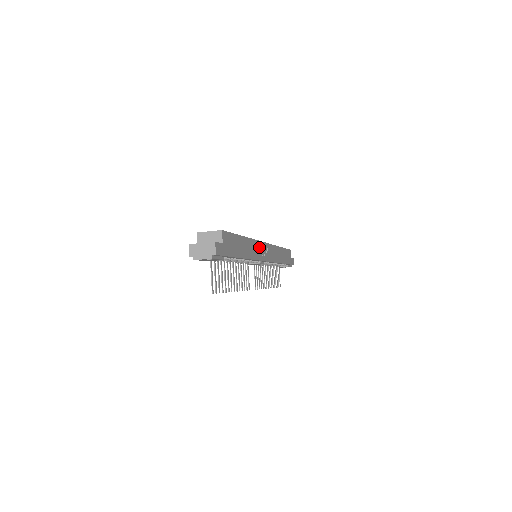
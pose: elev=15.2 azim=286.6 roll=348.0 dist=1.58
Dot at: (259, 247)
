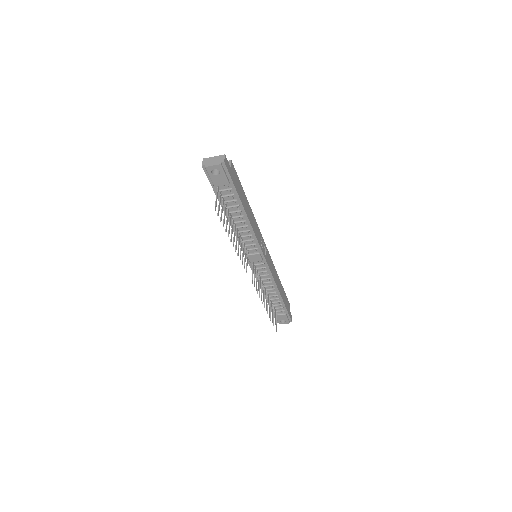
Dot at: (260, 236)
